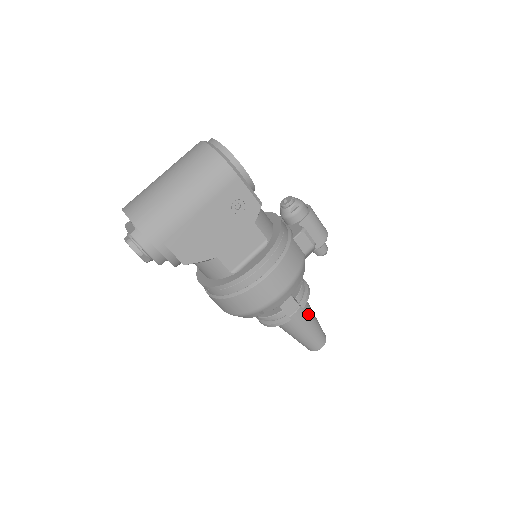
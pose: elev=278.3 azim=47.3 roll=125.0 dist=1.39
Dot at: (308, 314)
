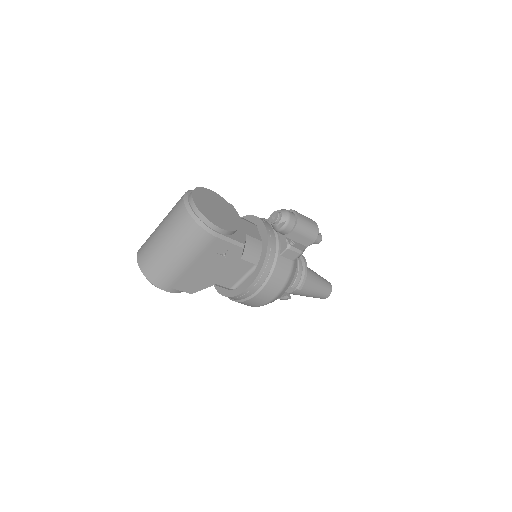
Dot at: (309, 285)
